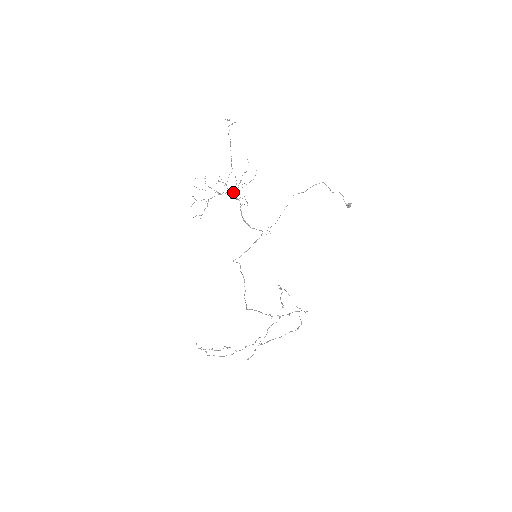
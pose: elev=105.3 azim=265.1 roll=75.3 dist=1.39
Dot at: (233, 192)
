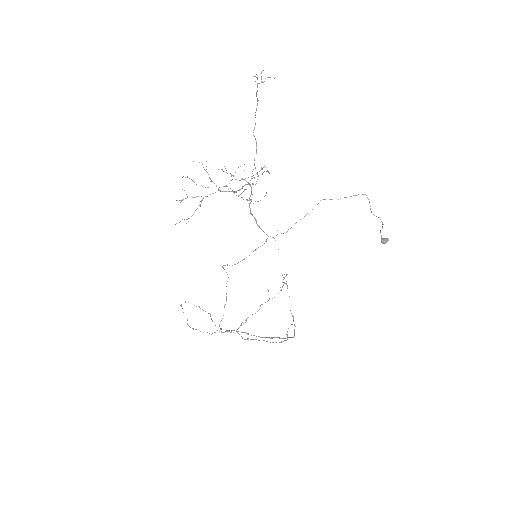
Dot at: (236, 195)
